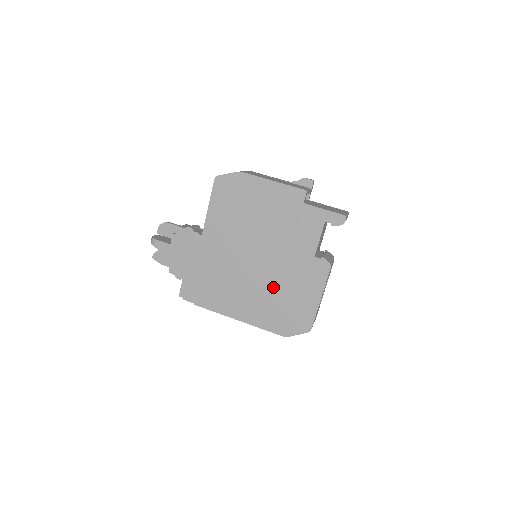
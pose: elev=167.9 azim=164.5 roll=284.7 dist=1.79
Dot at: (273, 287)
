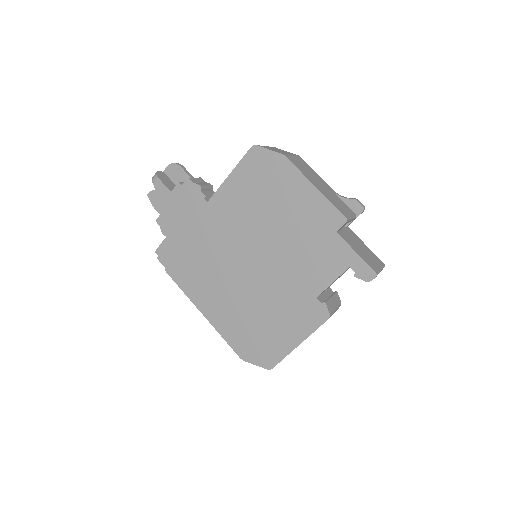
Dot at: (255, 302)
